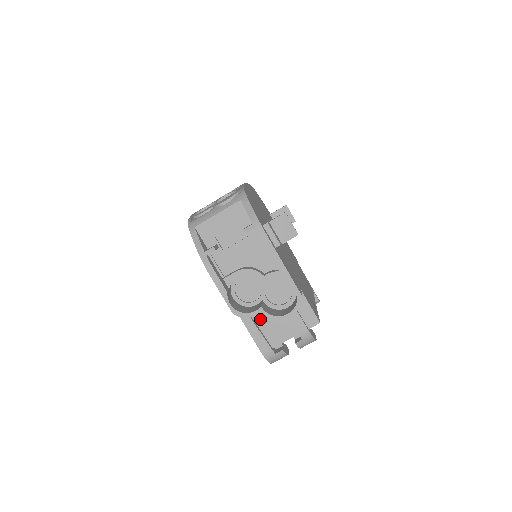
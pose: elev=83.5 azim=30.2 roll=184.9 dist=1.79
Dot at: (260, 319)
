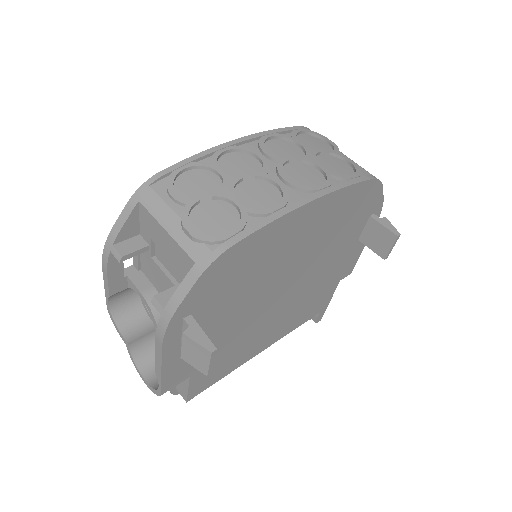
Dot at: occluded
